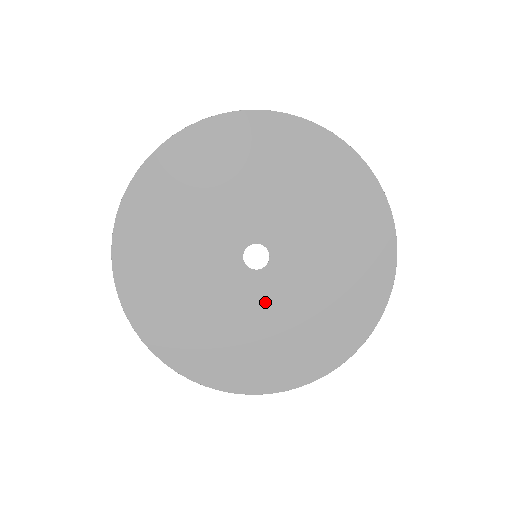
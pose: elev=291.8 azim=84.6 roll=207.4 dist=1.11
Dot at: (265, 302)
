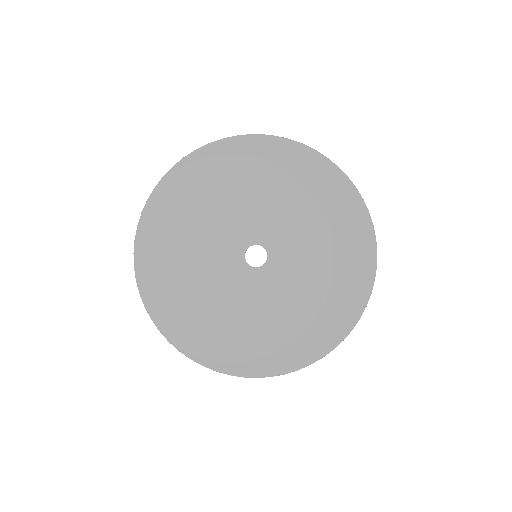
Dot at: (261, 296)
